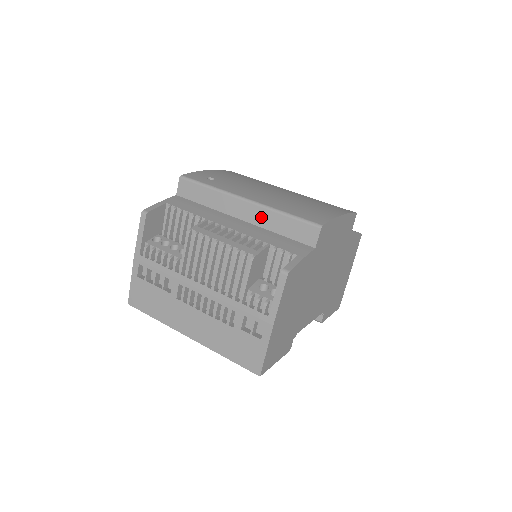
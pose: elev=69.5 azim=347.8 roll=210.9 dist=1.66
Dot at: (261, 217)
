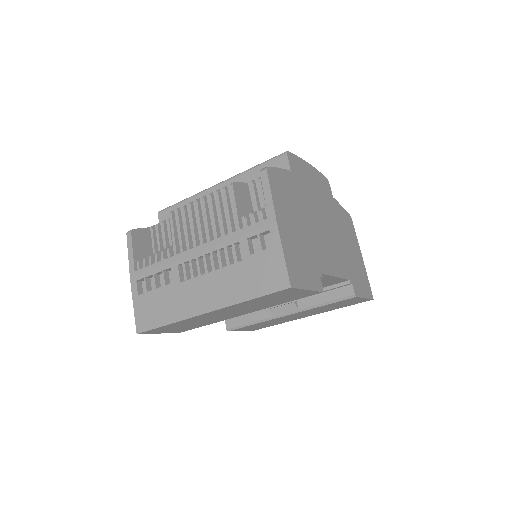
Dot at: occluded
